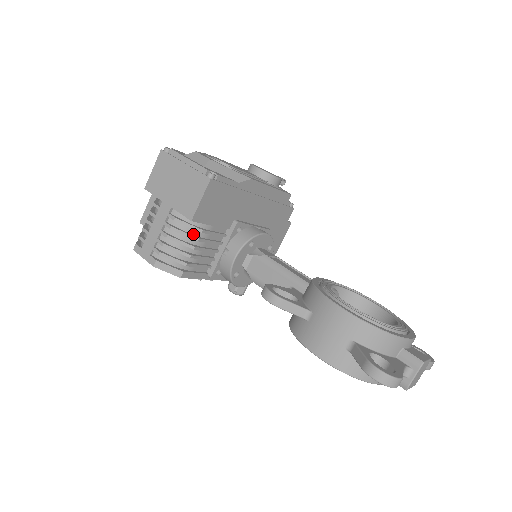
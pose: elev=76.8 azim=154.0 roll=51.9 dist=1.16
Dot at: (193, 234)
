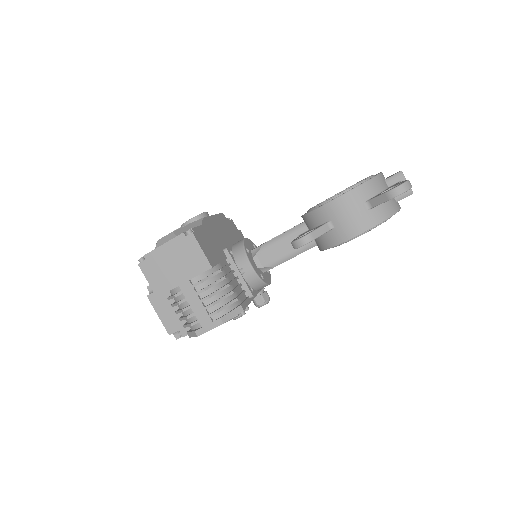
Dot at: (218, 279)
